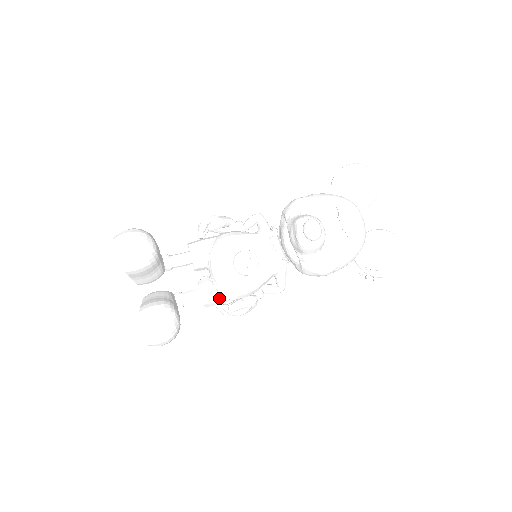
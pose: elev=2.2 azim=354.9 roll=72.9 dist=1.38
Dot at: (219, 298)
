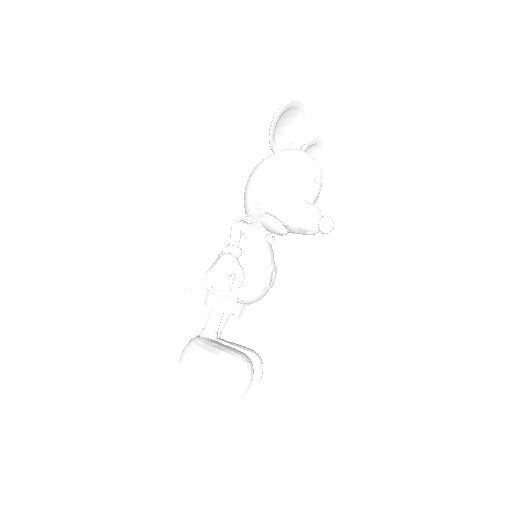
Dot at: occluded
